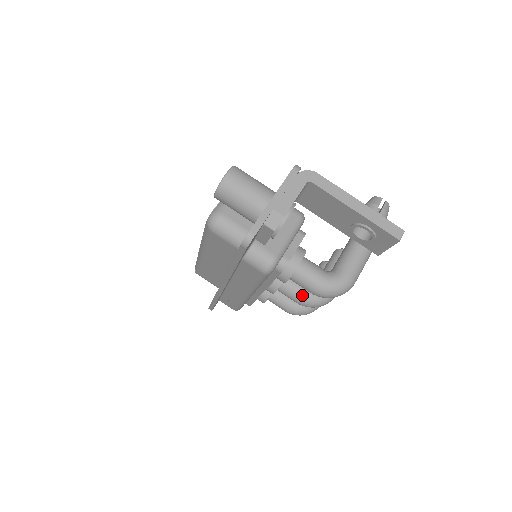
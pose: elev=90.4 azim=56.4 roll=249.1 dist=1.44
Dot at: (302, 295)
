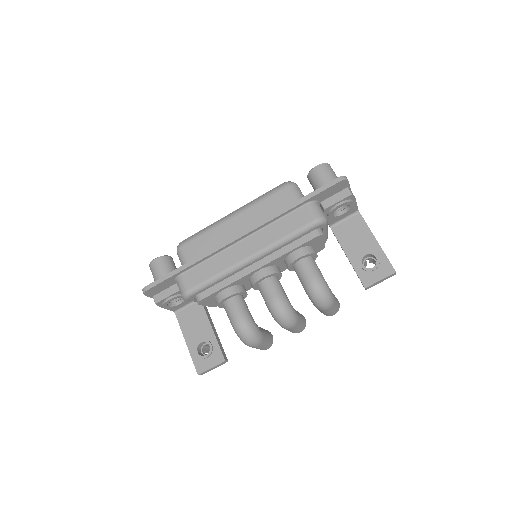
Dot at: (283, 294)
